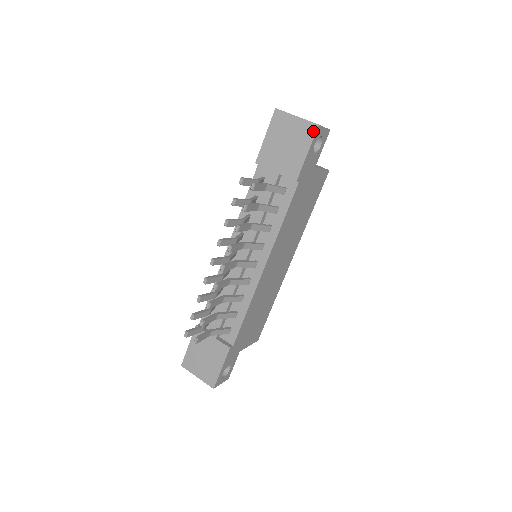
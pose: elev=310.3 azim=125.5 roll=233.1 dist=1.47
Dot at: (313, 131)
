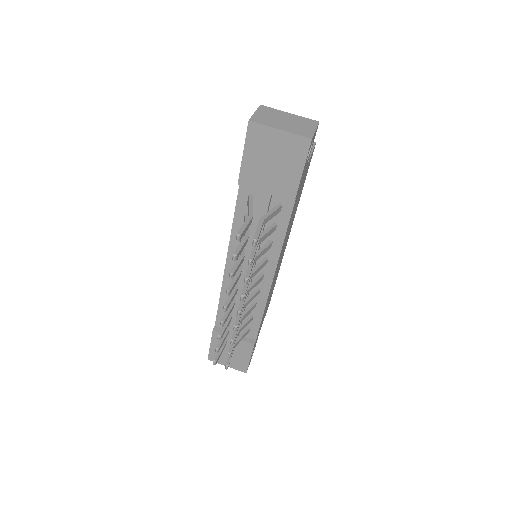
Dot at: (305, 147)
